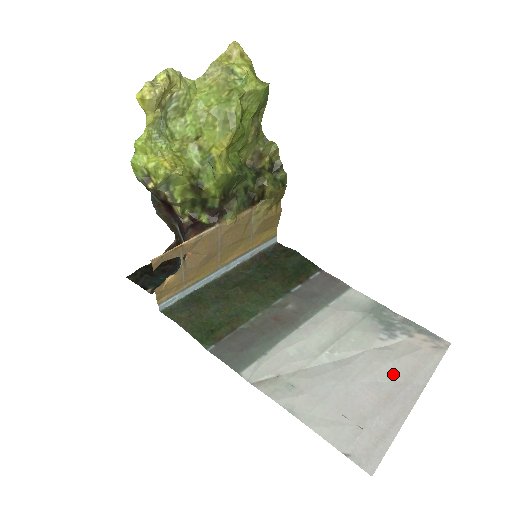
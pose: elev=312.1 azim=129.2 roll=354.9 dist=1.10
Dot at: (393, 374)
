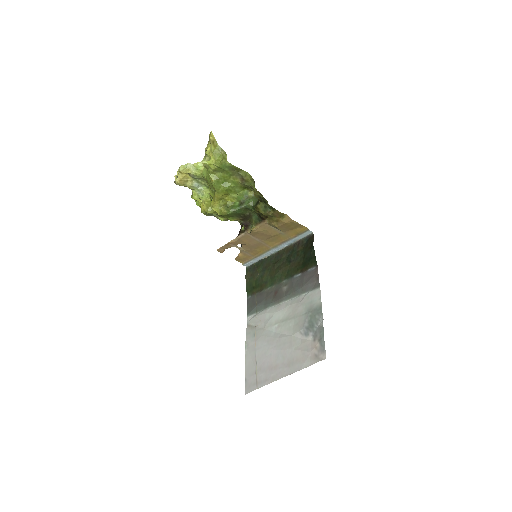
Dot at: (287, 357)
